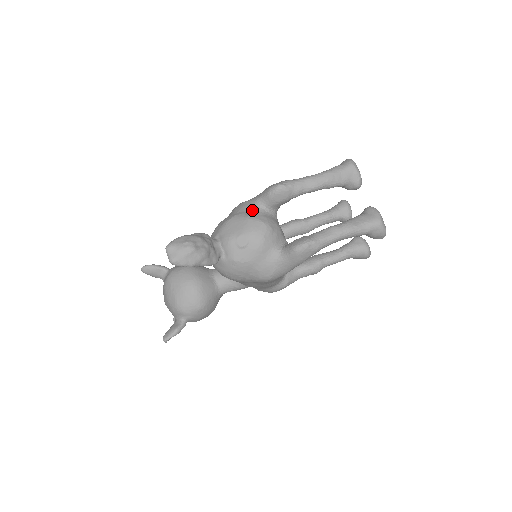
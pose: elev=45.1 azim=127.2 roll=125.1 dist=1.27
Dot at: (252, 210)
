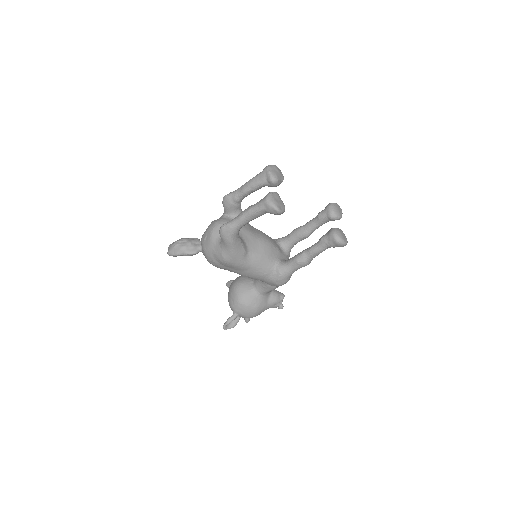
Dot at: occluded
